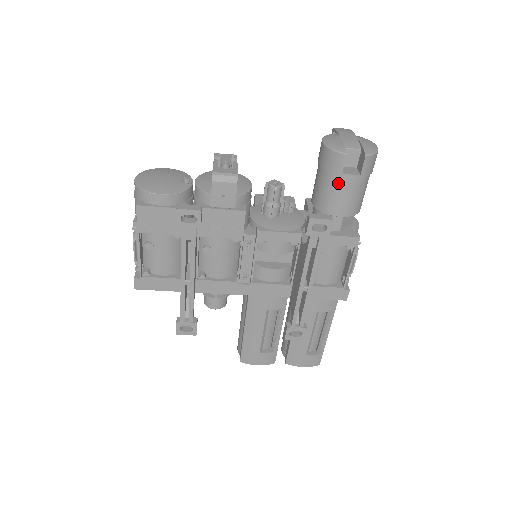
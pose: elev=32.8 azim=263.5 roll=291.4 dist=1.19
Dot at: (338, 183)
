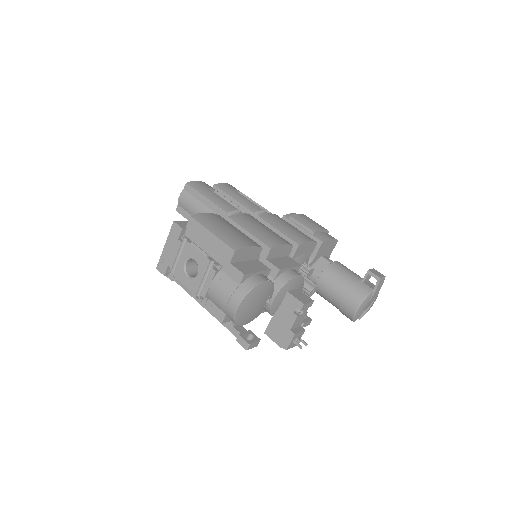
Dot at: (336, 307)
